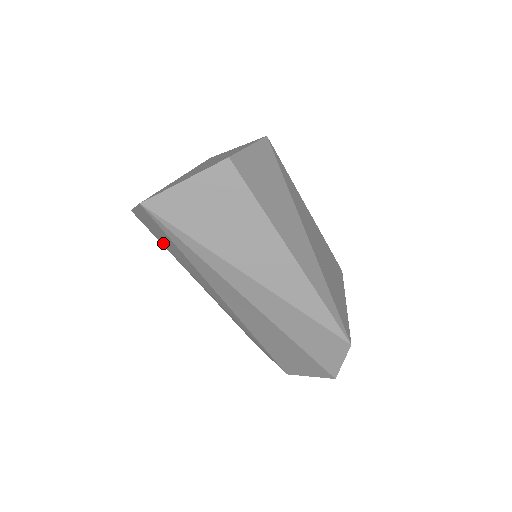
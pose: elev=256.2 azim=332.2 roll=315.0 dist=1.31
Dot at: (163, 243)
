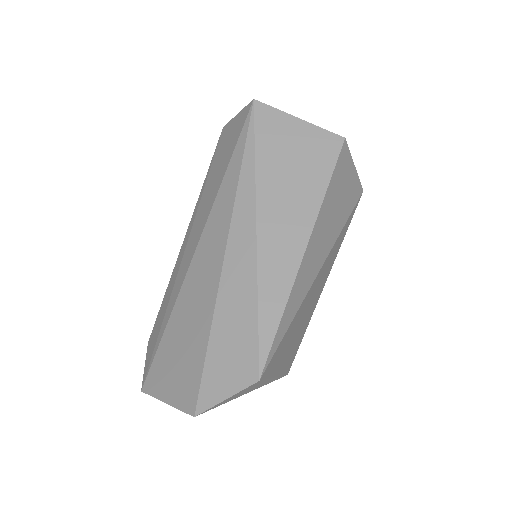
Dot at: (213, 166)
